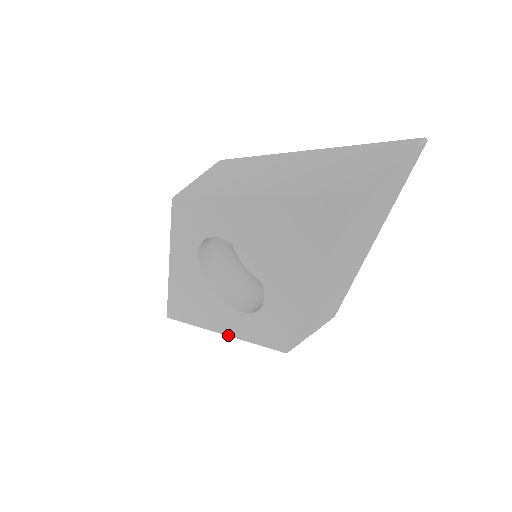
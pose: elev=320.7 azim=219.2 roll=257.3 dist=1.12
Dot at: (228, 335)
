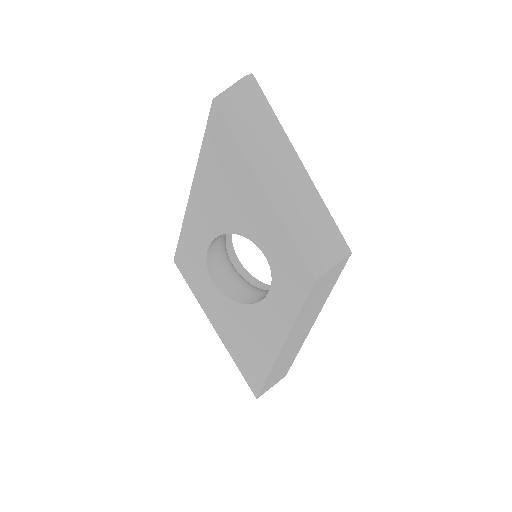
Dot at: (287, 336)
